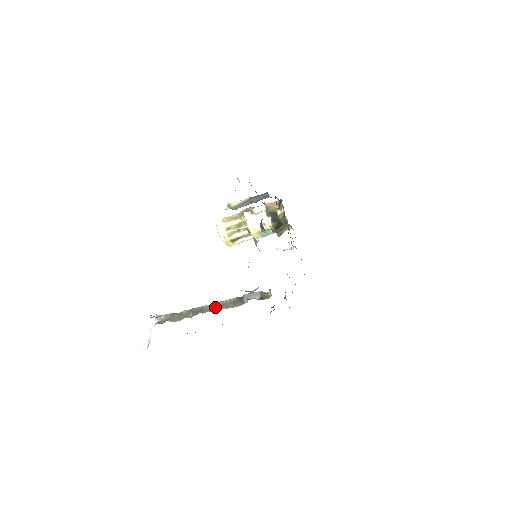
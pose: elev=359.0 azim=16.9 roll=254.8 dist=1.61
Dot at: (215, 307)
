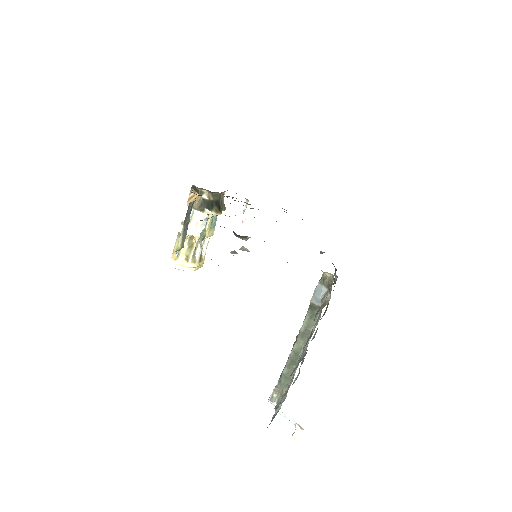
Dot at: (303, 338)
